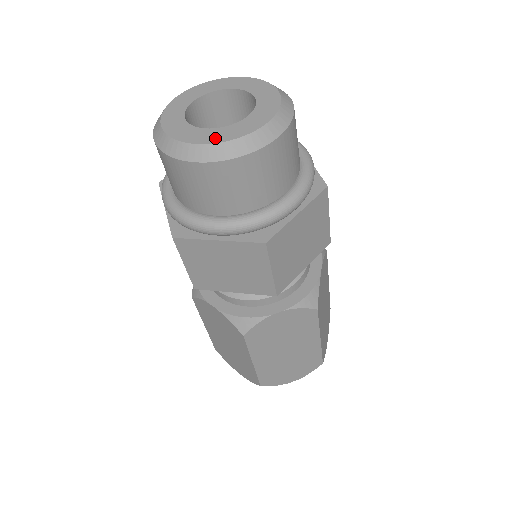
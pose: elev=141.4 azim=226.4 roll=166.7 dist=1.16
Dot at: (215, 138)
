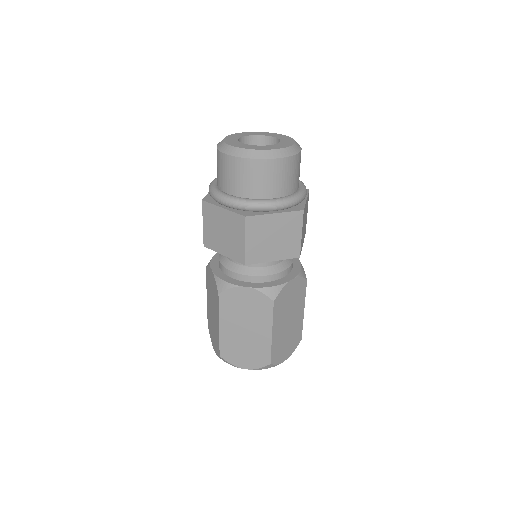
Dot at: (276, 147)
